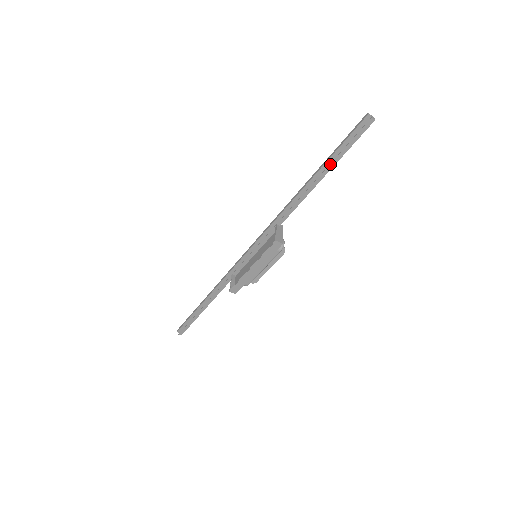
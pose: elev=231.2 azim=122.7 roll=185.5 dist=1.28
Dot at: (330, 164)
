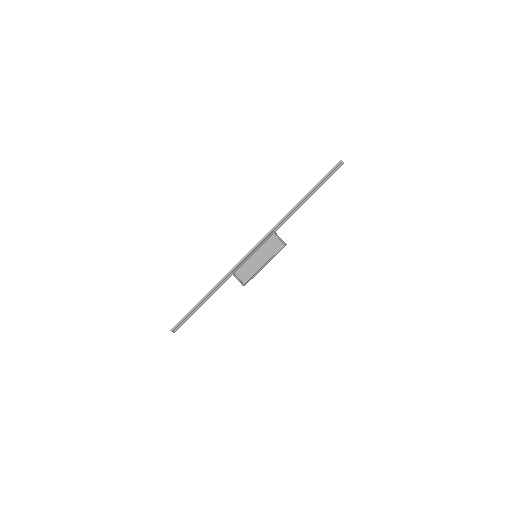
Dot at: occluded
